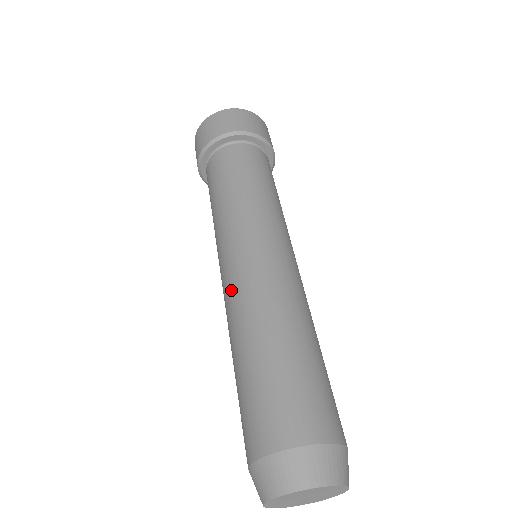
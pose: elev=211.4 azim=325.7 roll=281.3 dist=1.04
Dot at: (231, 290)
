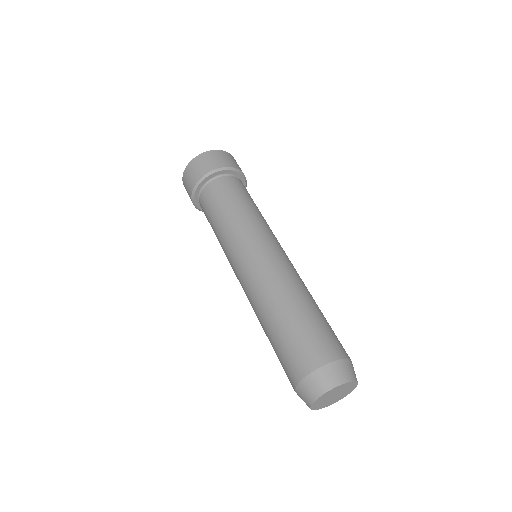
Dot at: (246, 291)
